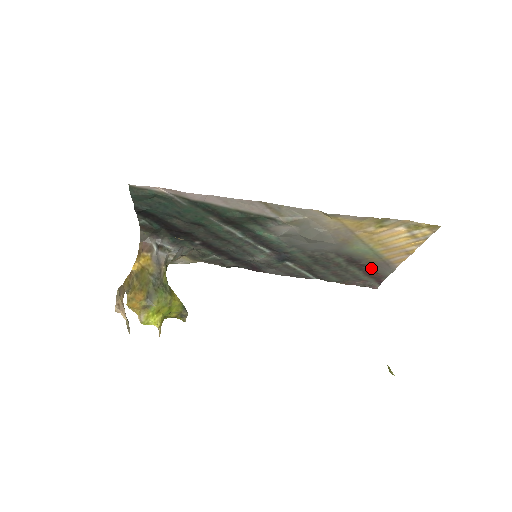
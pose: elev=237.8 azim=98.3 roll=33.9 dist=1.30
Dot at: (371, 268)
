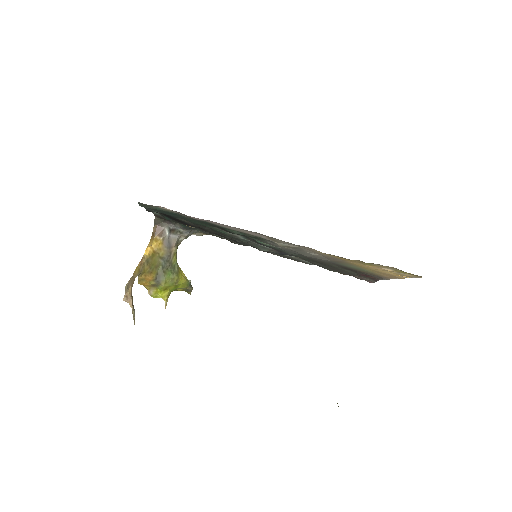
Dot at: (366, 274)
